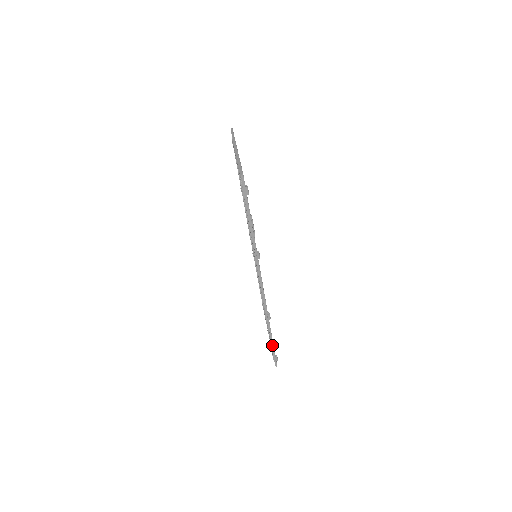
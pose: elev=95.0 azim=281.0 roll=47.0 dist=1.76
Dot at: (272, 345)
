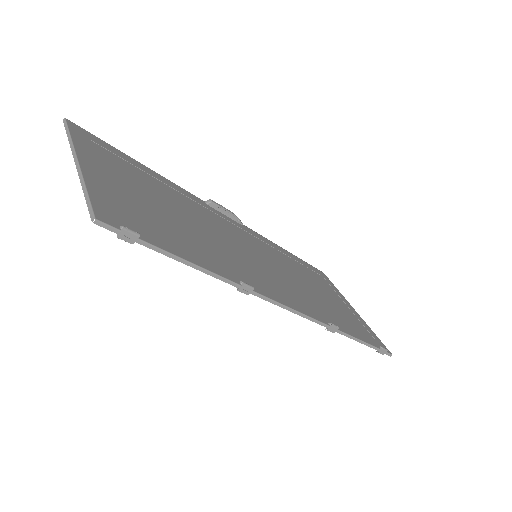
Dot at: (366, 345)
